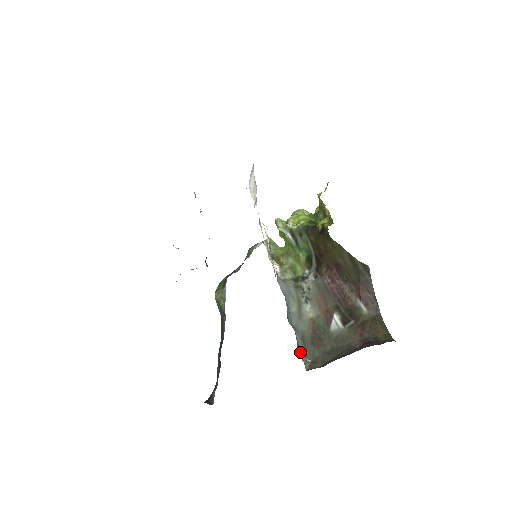
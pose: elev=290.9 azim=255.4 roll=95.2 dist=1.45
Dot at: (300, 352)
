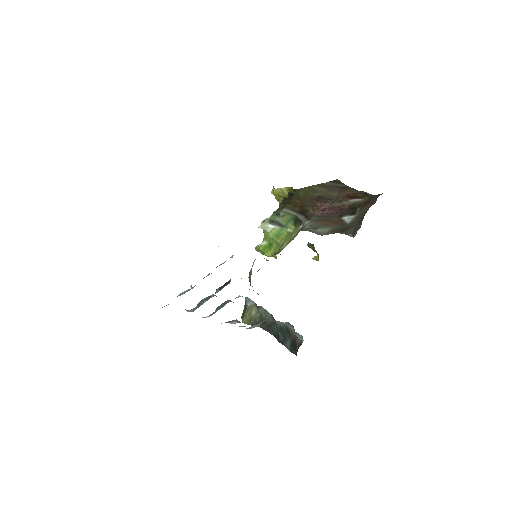
Dot at: occluded
